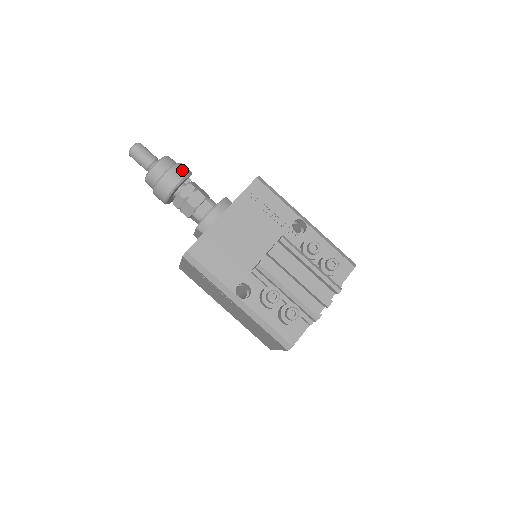
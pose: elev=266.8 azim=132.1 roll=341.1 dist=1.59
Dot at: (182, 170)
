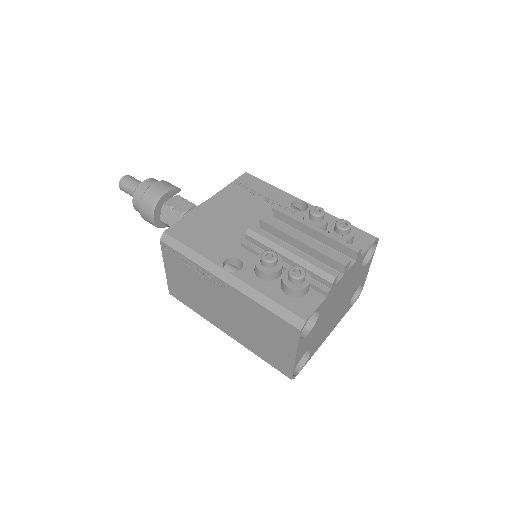
Dot at: (169, 184)
